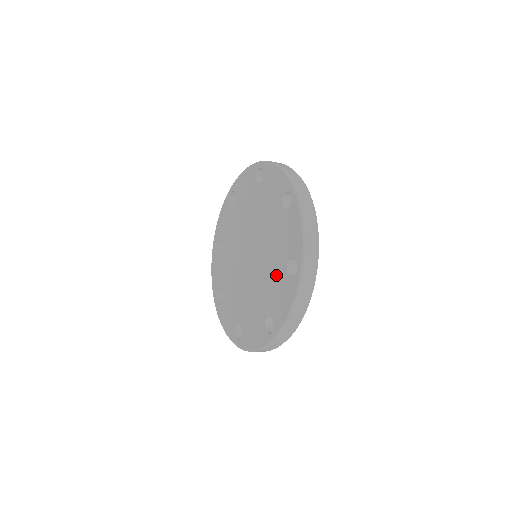
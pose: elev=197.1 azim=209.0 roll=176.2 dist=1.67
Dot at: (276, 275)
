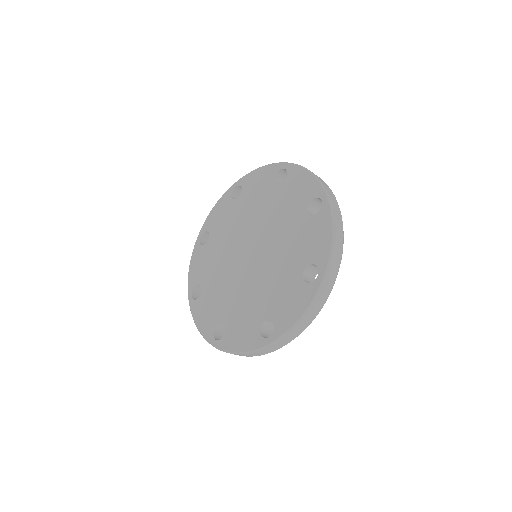
Dot at: (287, 278)
